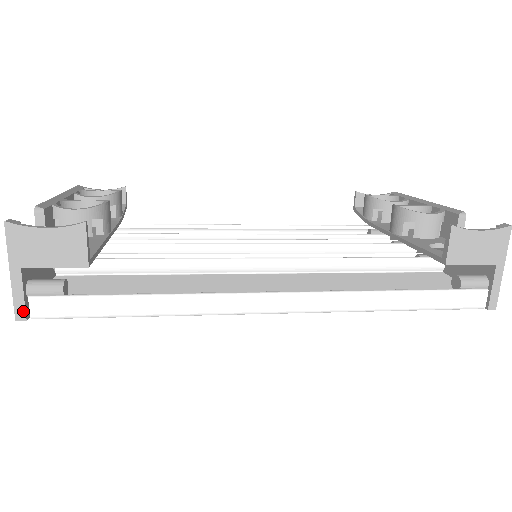
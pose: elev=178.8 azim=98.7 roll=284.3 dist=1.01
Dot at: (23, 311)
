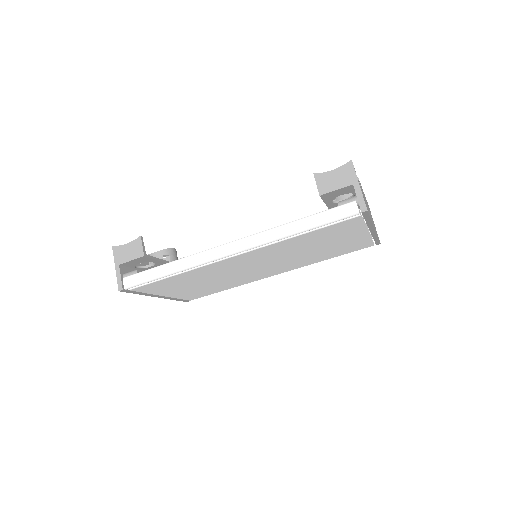
Dot at: (121, 285)
